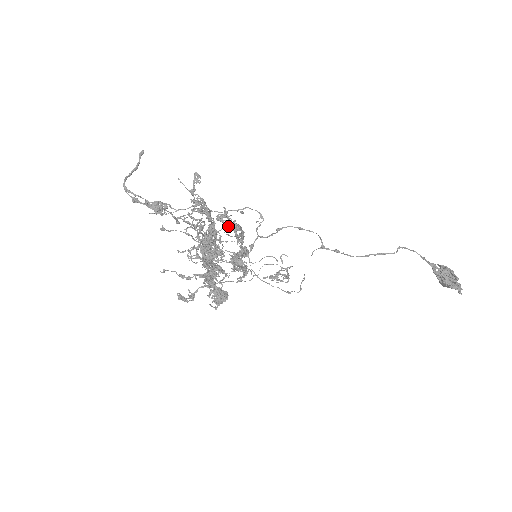
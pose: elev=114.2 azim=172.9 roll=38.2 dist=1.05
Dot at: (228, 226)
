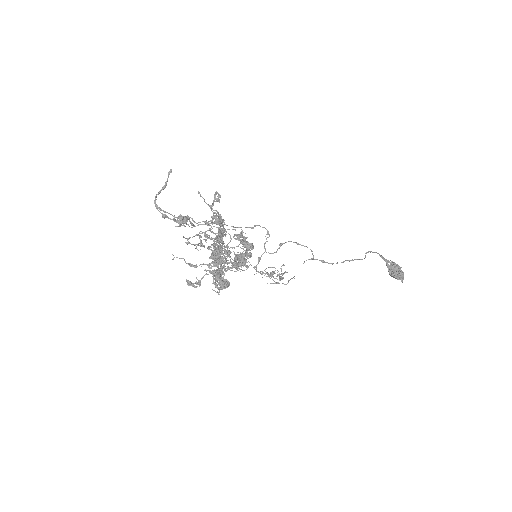
Dot at: (244, 245)
